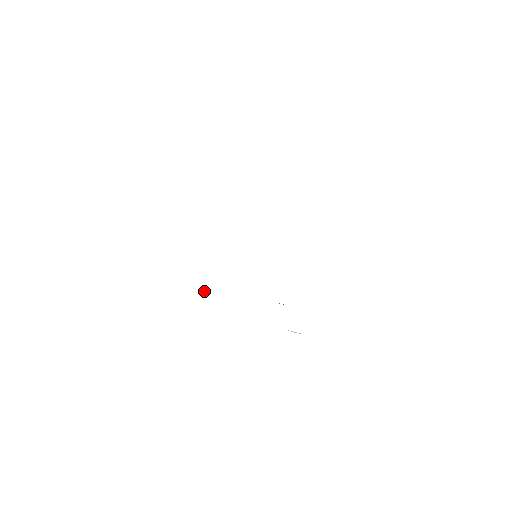
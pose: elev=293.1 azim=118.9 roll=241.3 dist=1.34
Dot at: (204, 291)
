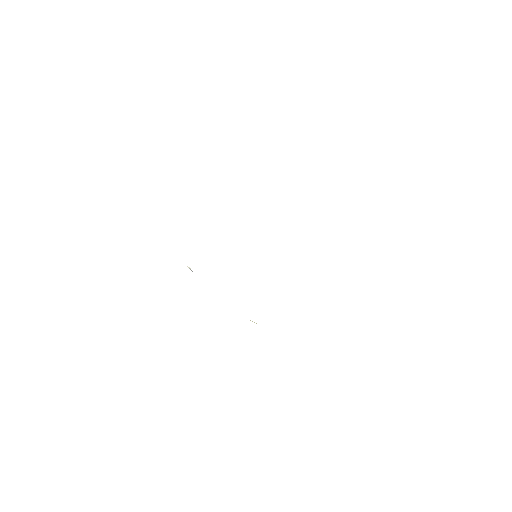
Dot at: (189, 268)
